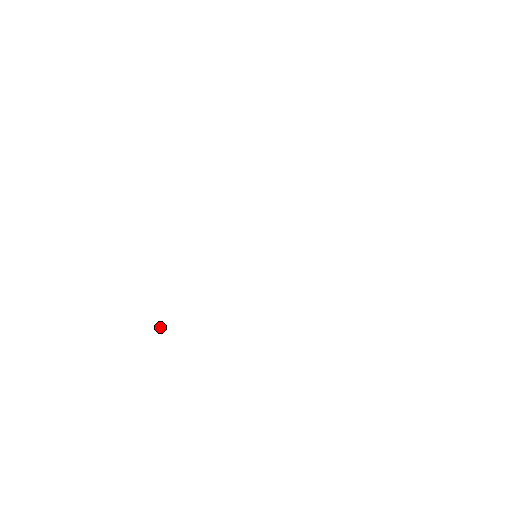
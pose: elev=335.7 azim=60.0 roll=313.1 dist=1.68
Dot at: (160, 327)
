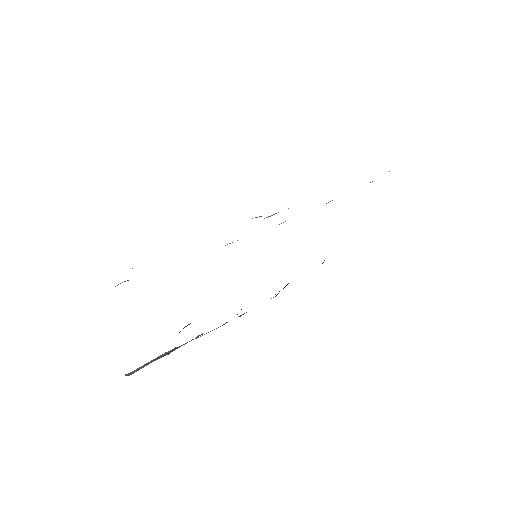
Dot at: (134, 371)
